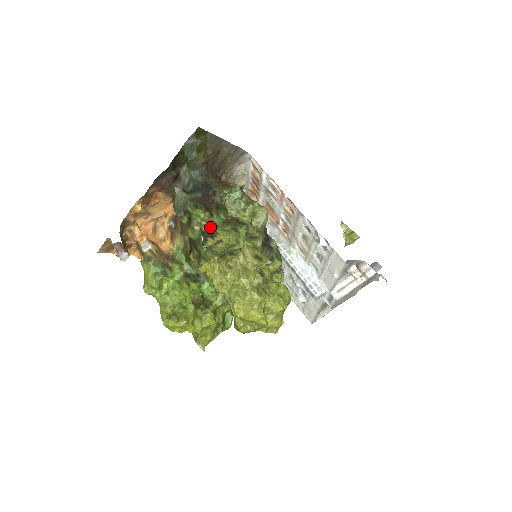
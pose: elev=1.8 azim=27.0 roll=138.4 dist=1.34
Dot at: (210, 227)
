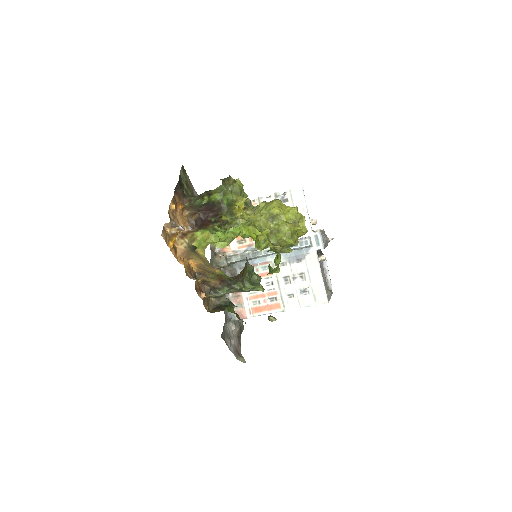
Dot at: occluded
